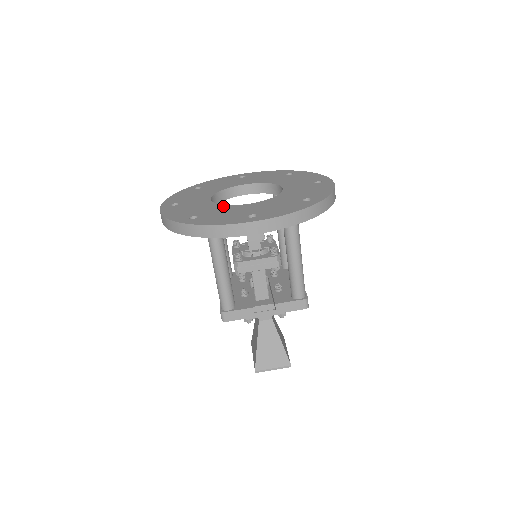
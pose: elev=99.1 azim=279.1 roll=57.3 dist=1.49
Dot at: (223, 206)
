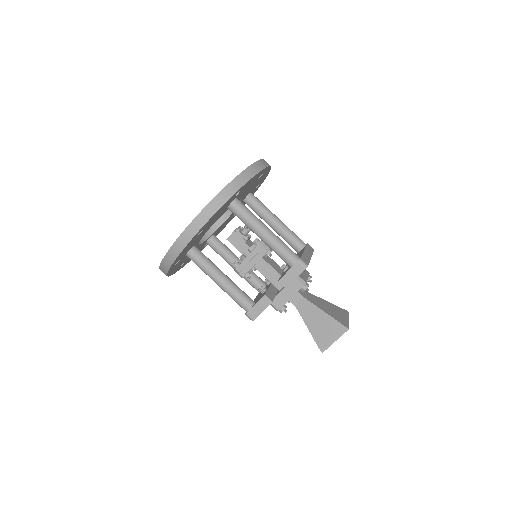
Dot at: occluded
